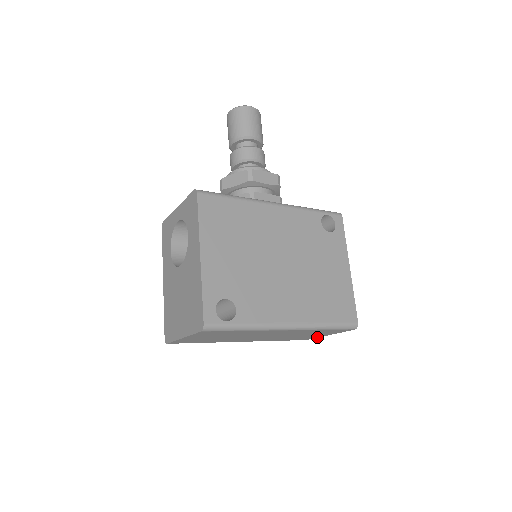
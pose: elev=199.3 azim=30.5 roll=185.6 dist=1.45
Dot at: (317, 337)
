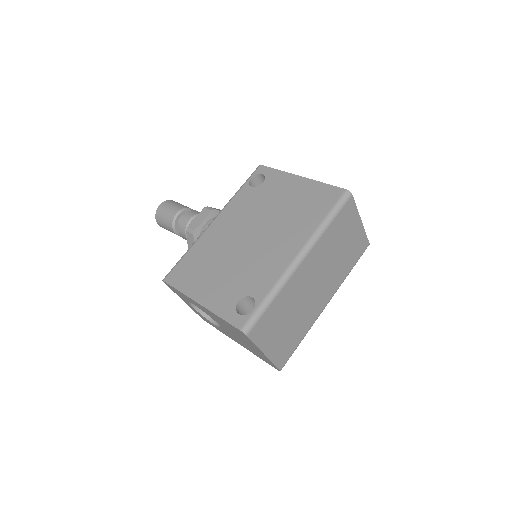
Dot at: (364, 233)
